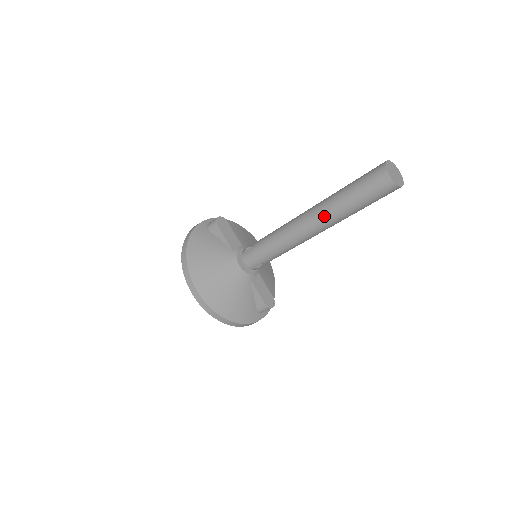
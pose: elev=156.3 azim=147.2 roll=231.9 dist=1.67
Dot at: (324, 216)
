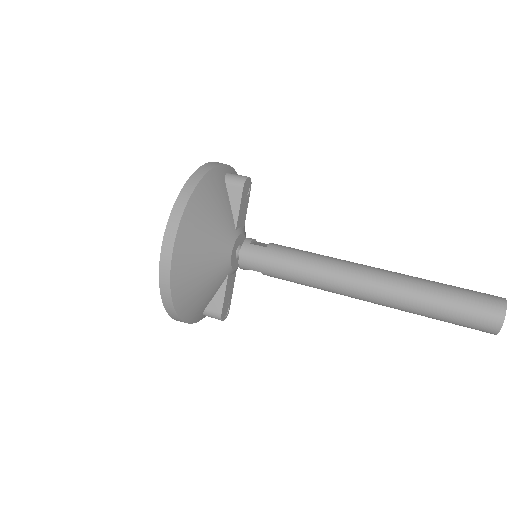
Dot at: (391, 294)
